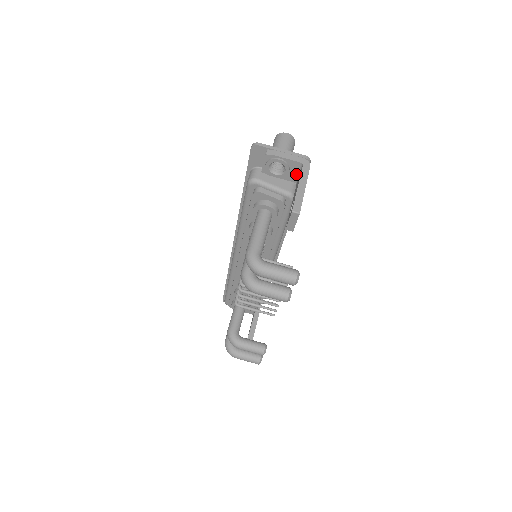
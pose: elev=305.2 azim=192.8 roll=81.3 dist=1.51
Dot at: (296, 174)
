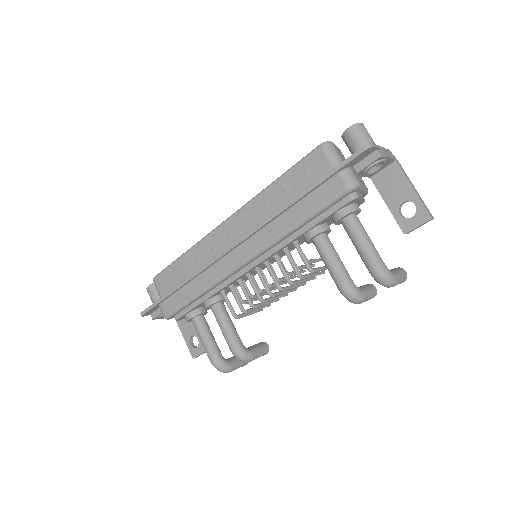
Dot at: (379, 170)
